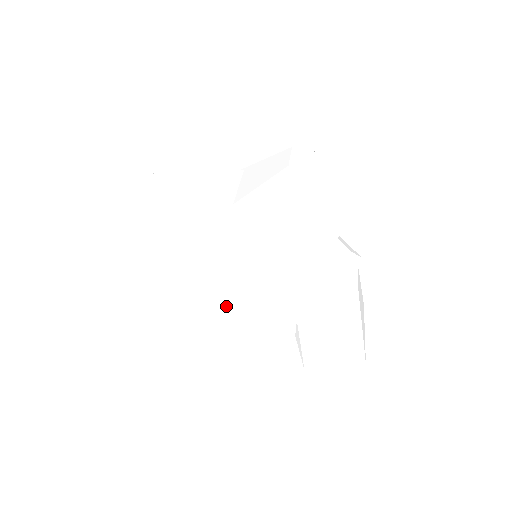
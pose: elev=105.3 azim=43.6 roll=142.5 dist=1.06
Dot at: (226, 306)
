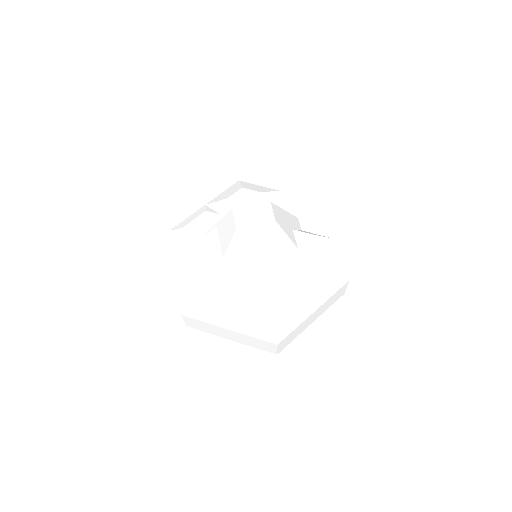
Dot at: (254, 311)
